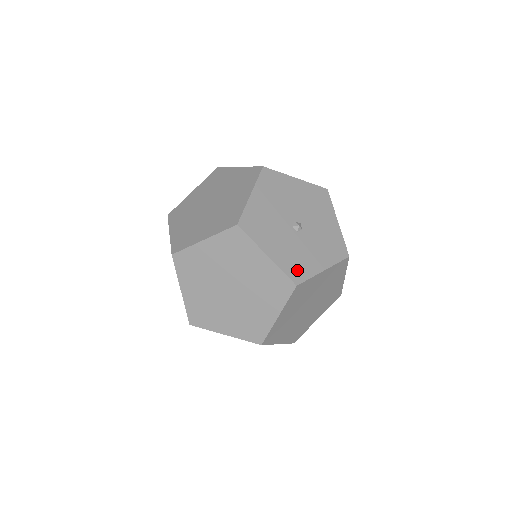
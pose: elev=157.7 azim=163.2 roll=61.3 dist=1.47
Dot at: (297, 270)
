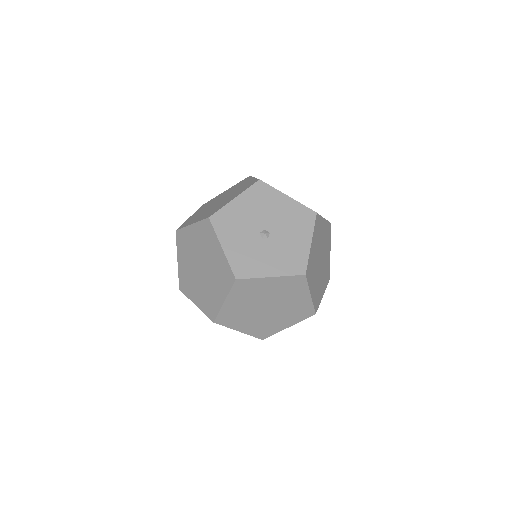
Dot at: (244, 268)
